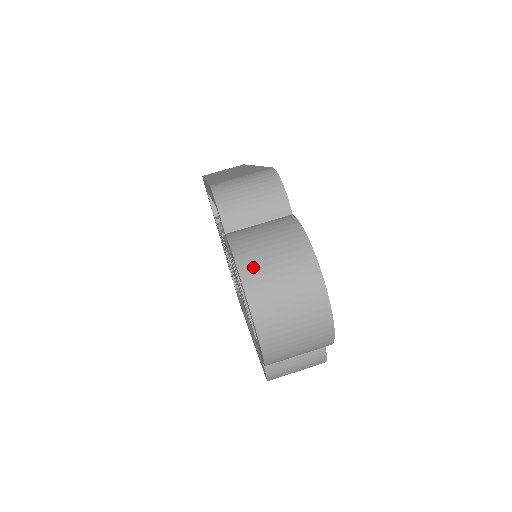
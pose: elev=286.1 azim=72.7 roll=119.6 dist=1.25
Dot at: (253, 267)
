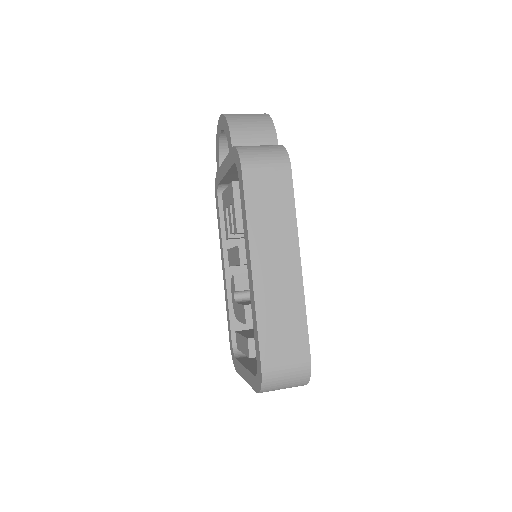
Dot at: occluded
